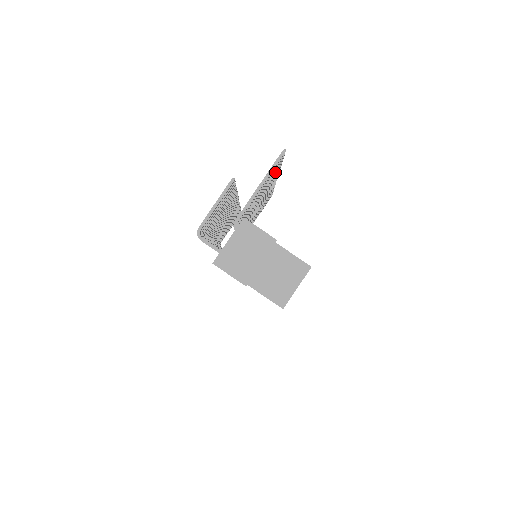
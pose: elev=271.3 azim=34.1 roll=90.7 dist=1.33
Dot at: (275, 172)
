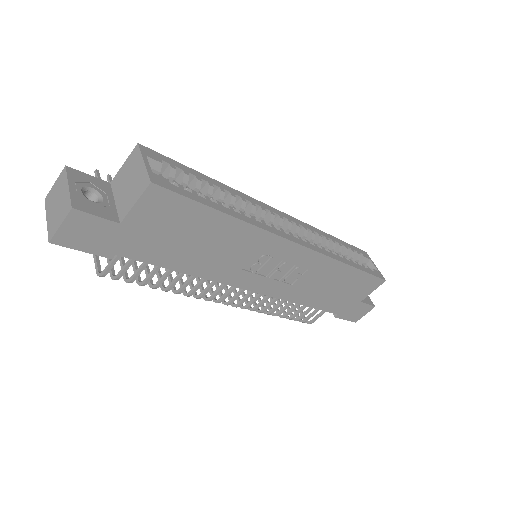
Dot at: occluded
